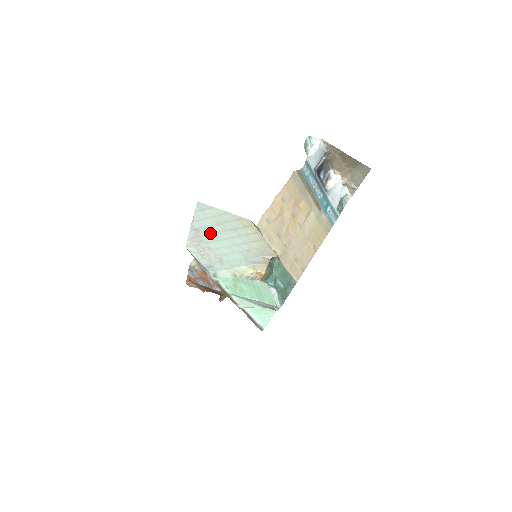
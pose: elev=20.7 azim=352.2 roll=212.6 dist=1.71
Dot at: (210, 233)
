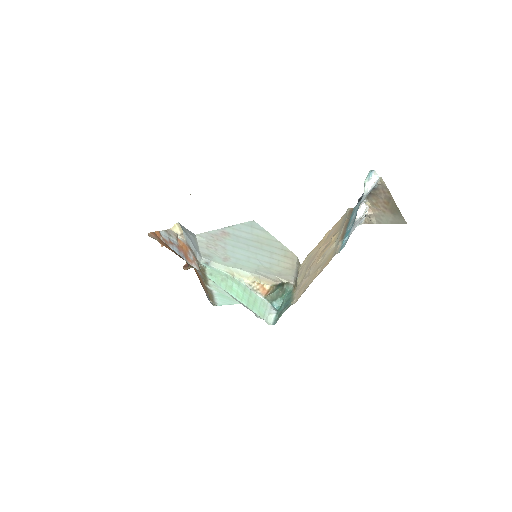
Dot at: (239, 241)
